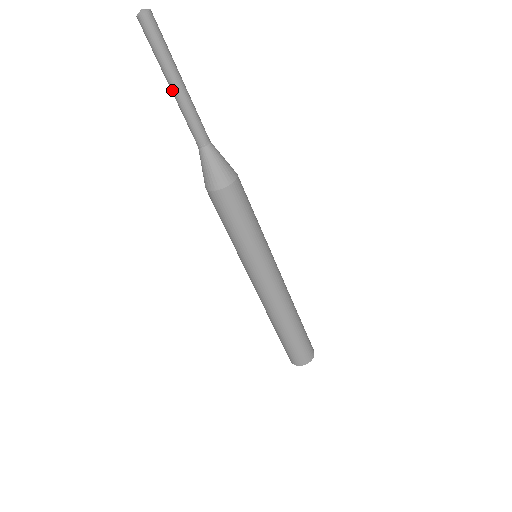
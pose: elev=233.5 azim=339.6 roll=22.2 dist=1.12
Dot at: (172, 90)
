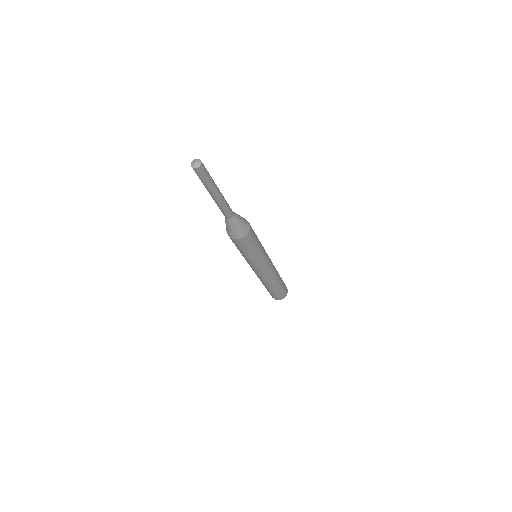
Dot at: (215, 197)
